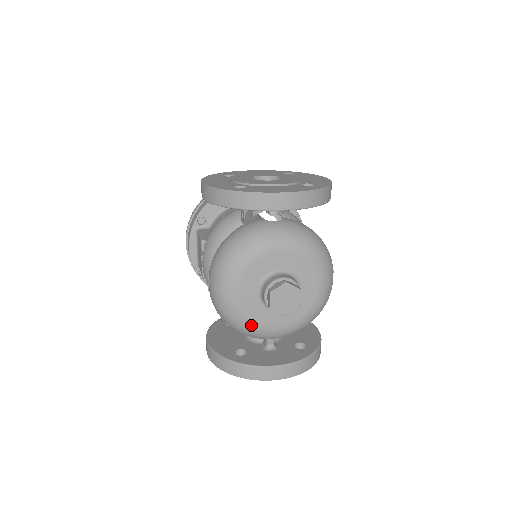
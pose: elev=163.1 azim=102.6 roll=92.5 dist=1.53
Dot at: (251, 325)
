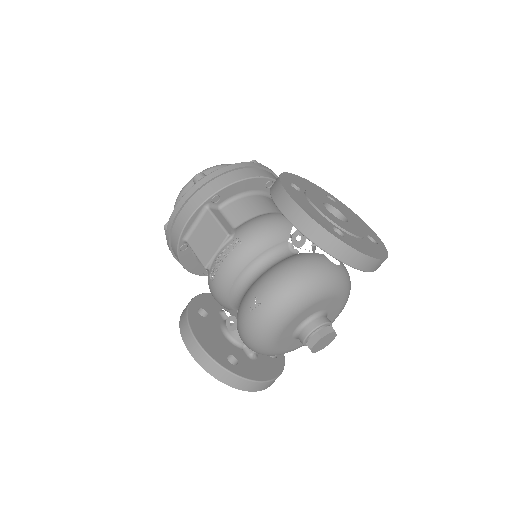
Dot at: (272, 349)
